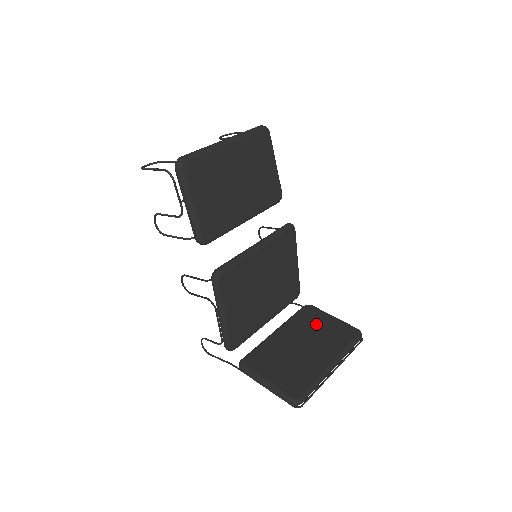
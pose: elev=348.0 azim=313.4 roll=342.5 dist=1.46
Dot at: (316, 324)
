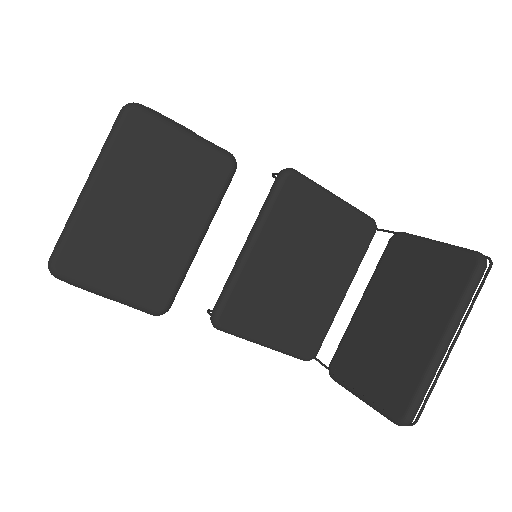
Dot at: (409, 269)
